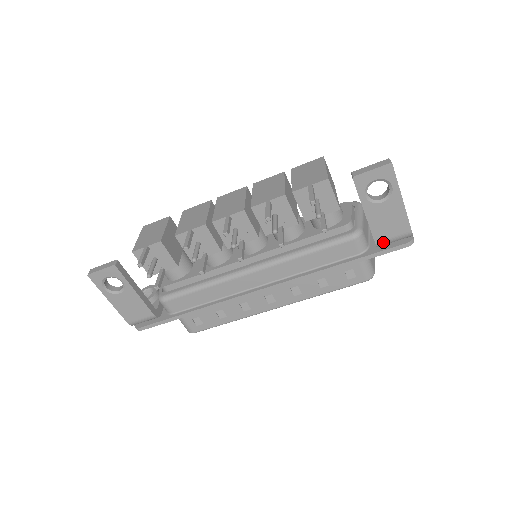
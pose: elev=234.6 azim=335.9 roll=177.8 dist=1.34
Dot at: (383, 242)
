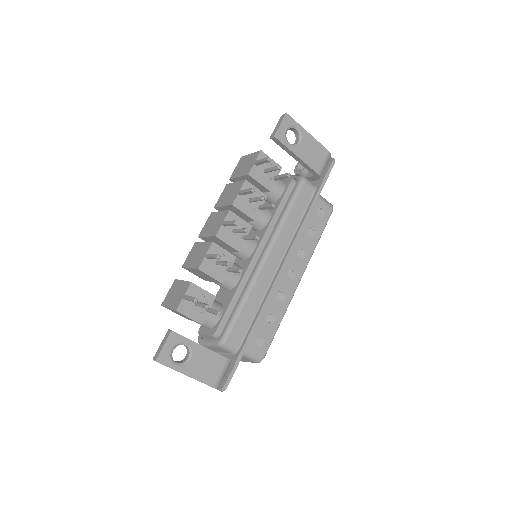
Dot at: (321, 170)
